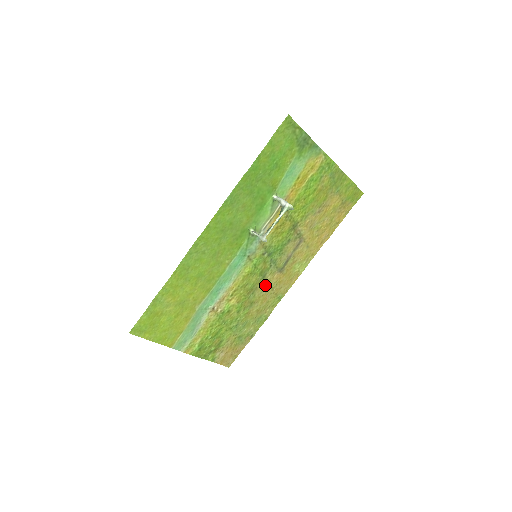
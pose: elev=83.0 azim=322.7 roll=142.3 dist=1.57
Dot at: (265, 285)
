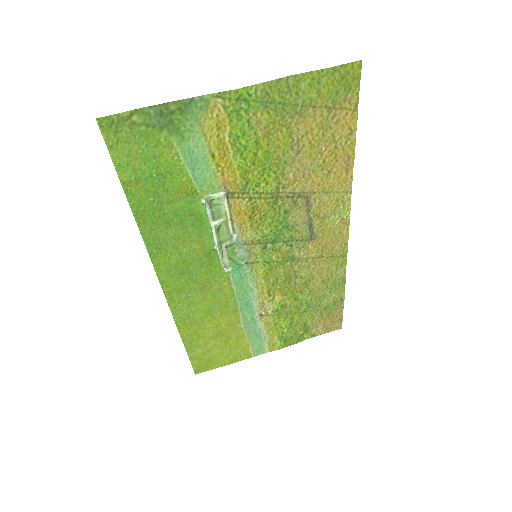
Dot at: (305, 261)
